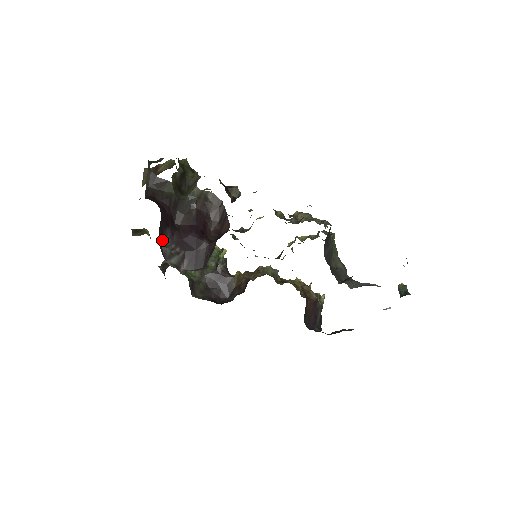
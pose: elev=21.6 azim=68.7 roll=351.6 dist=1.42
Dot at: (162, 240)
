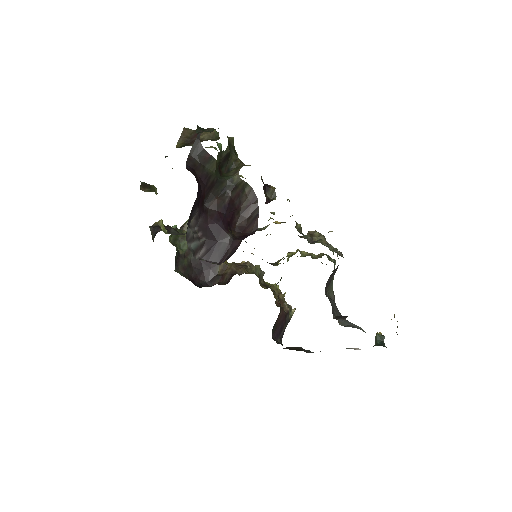
Dot at: (189, 219)
